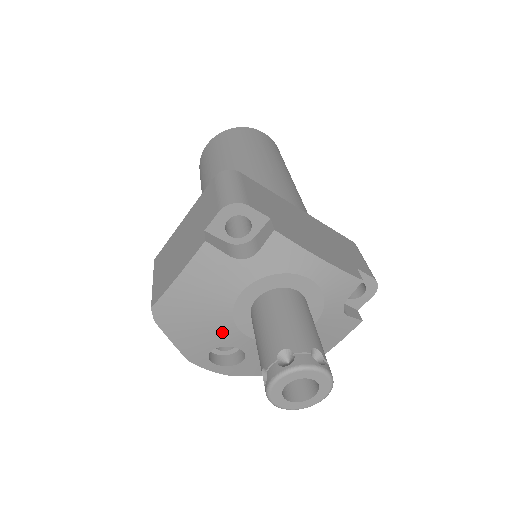
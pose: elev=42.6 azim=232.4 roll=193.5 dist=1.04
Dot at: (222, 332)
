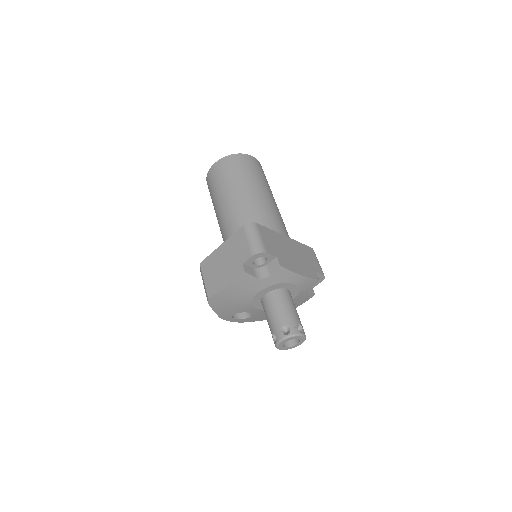
Dot at: (244, 307)
